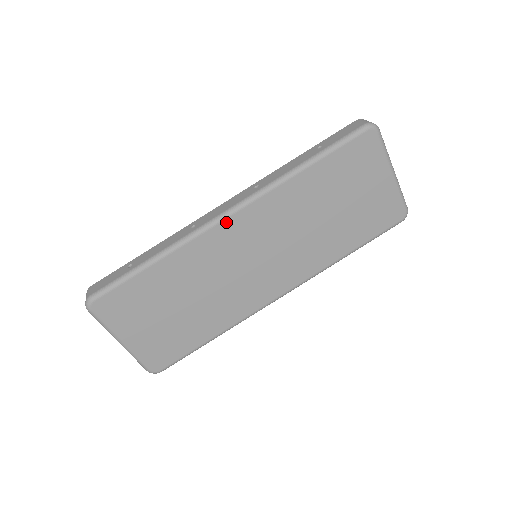
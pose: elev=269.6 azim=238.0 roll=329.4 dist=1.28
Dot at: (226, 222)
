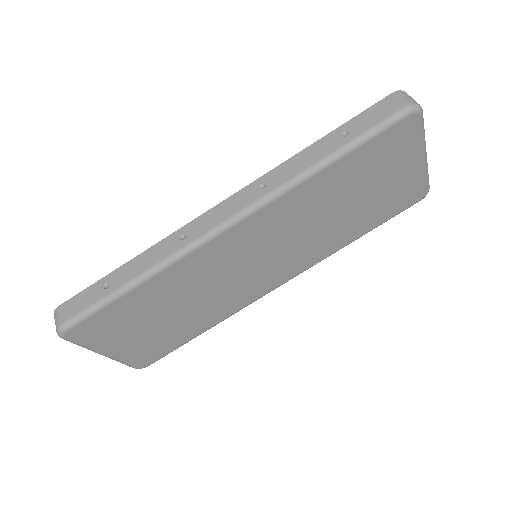
Dot at: (225, 234)
